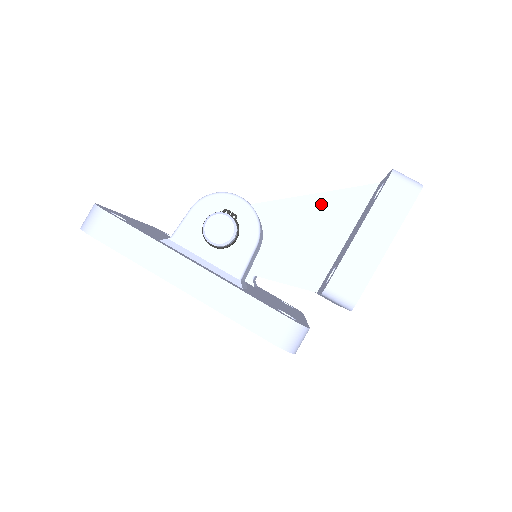
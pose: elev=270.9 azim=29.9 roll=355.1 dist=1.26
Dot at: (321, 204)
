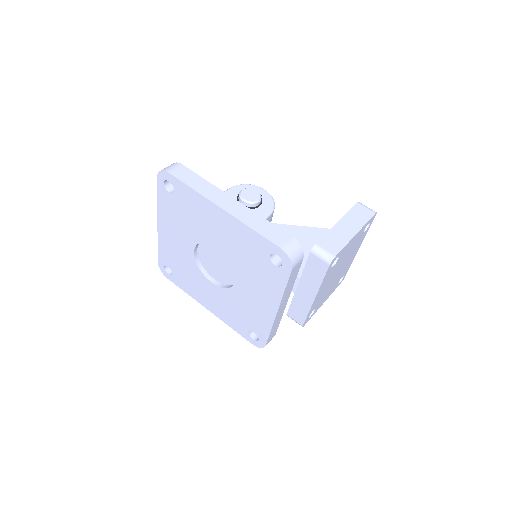
Dot at: (307, 232)
